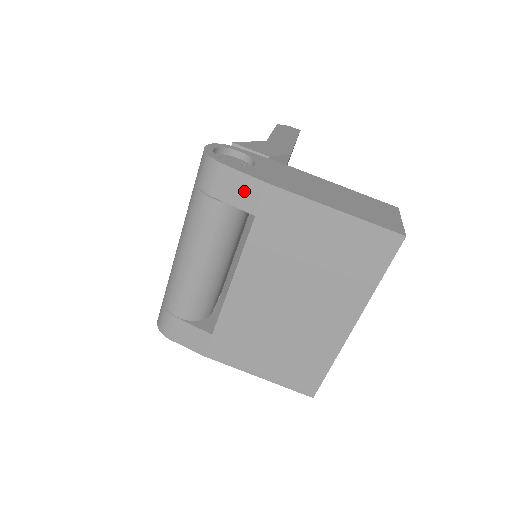
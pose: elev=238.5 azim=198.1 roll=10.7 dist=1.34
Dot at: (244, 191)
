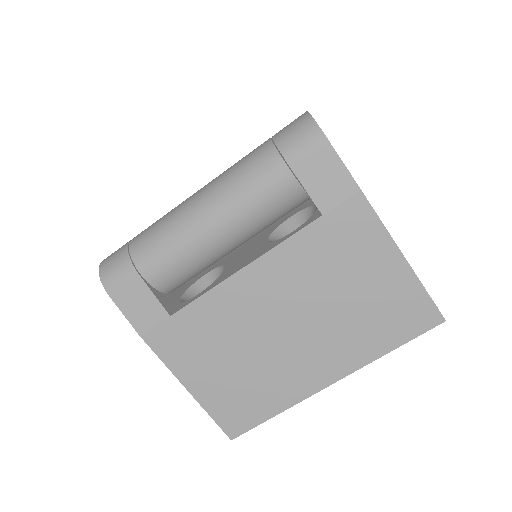
Dot at: (330, 182)
